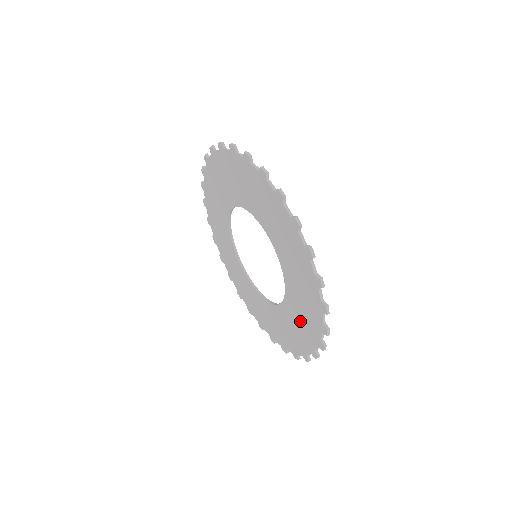
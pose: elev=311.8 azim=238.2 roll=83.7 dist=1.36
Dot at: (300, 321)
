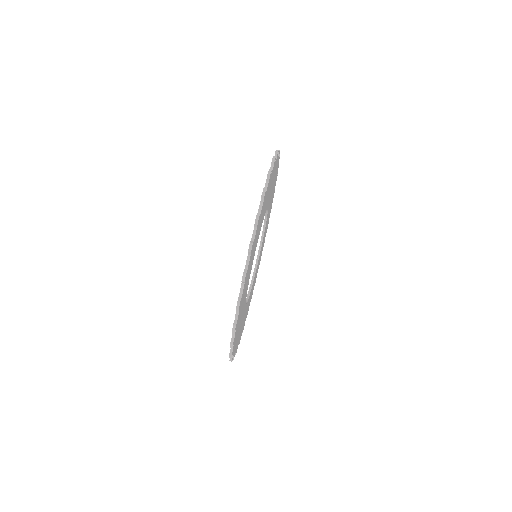
Dot at: occluded
